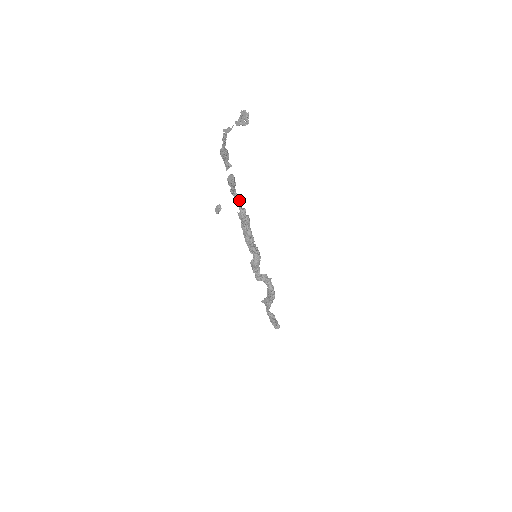
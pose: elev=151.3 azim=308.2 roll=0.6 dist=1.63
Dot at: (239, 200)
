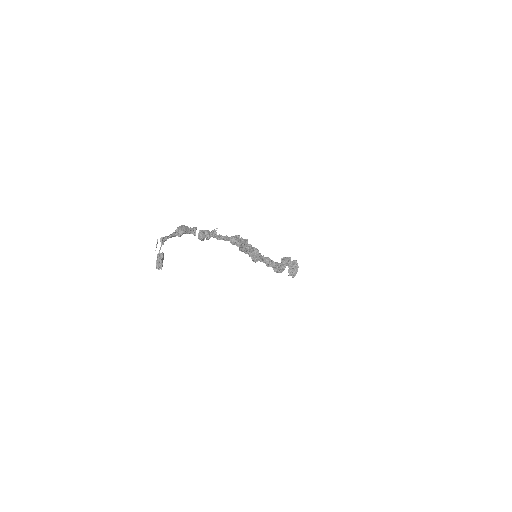
Dot at: (224, 238)
